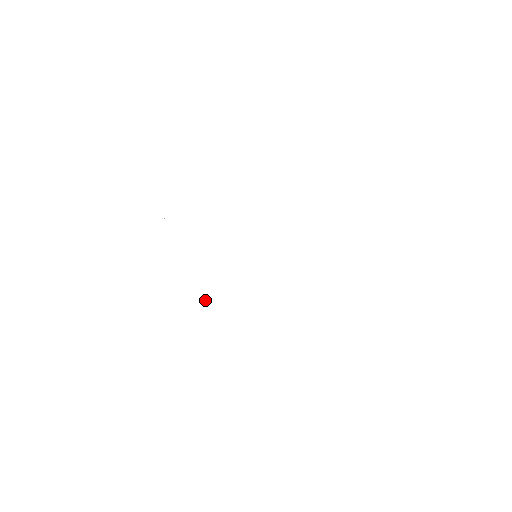
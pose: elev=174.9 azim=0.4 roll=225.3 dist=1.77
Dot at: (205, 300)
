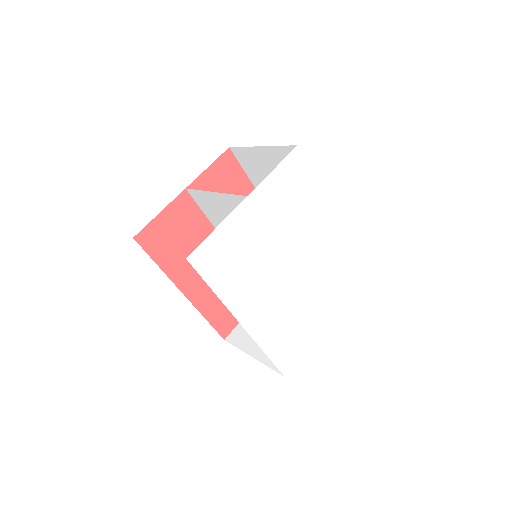
Dot at: (251, 331)
